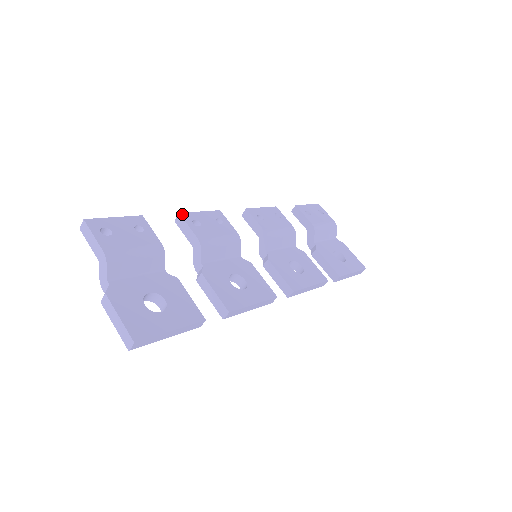
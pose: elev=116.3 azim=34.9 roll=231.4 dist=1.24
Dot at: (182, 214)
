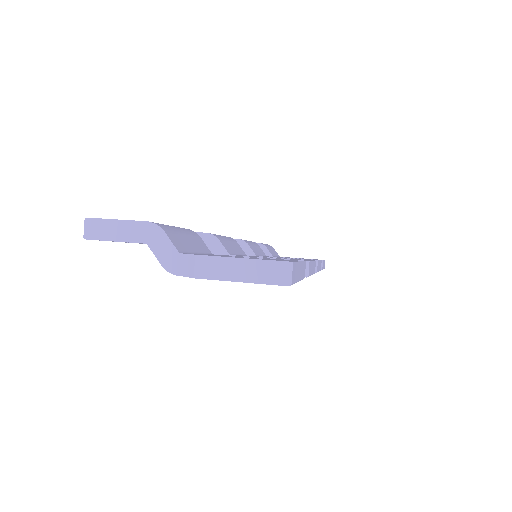
Dot at: occluded
